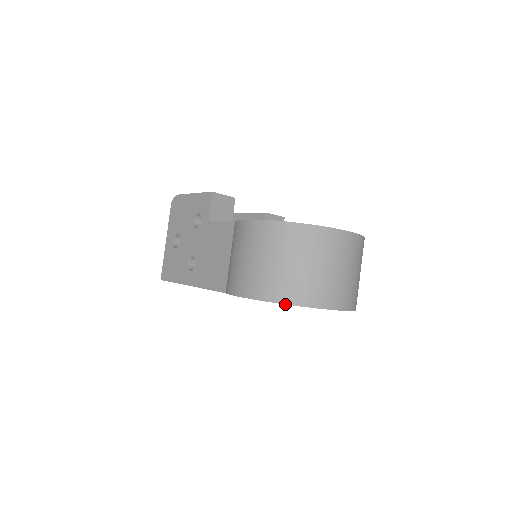
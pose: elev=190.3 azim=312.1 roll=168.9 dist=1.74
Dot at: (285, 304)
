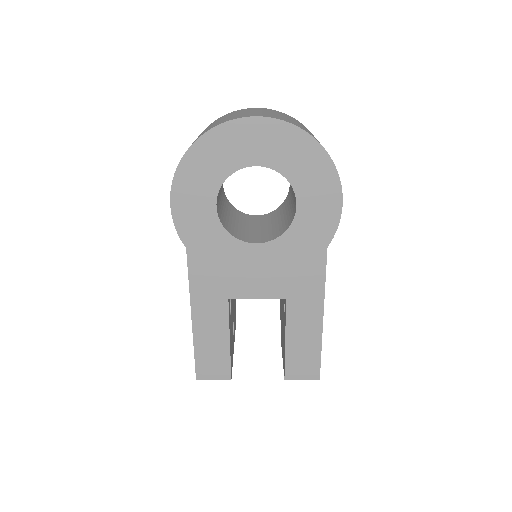
Dot at: (187, 150)
